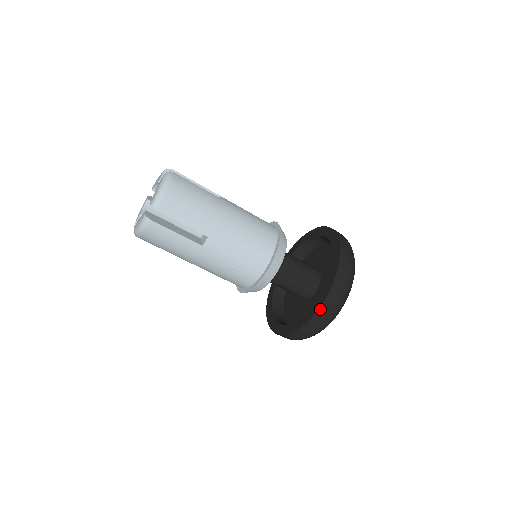
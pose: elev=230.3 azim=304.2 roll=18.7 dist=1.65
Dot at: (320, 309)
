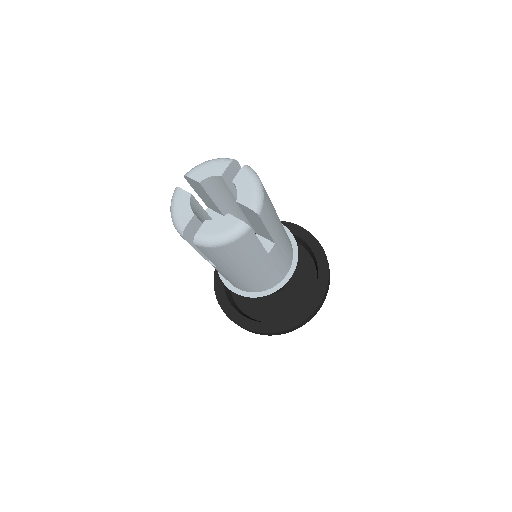
Dot at: (321, 303)
